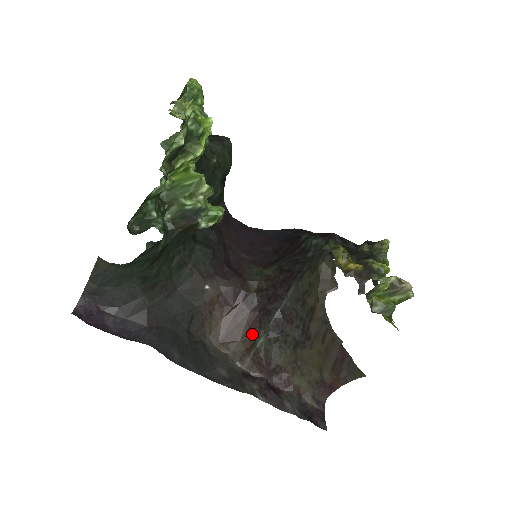
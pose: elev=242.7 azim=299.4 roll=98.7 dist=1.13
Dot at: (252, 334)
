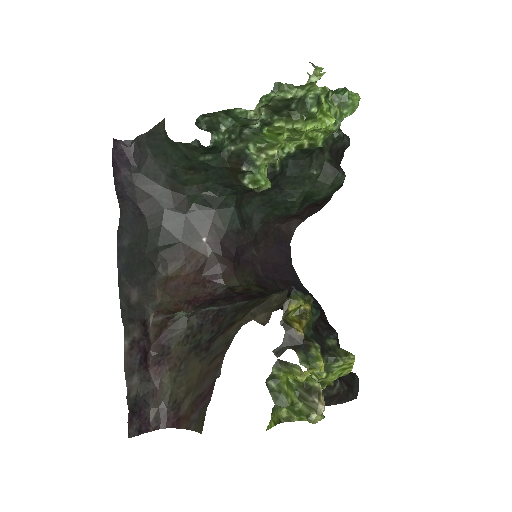
Dot at: (186, 306)
